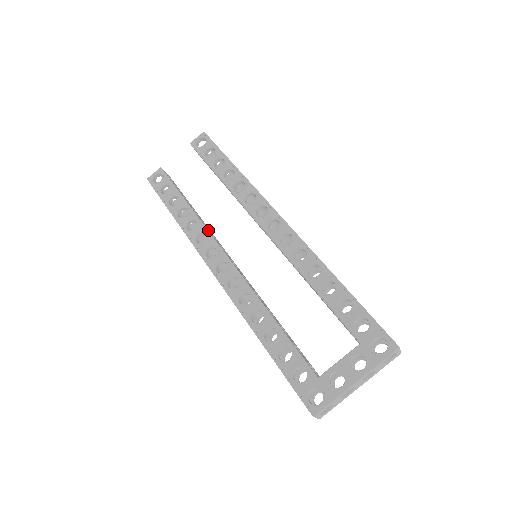
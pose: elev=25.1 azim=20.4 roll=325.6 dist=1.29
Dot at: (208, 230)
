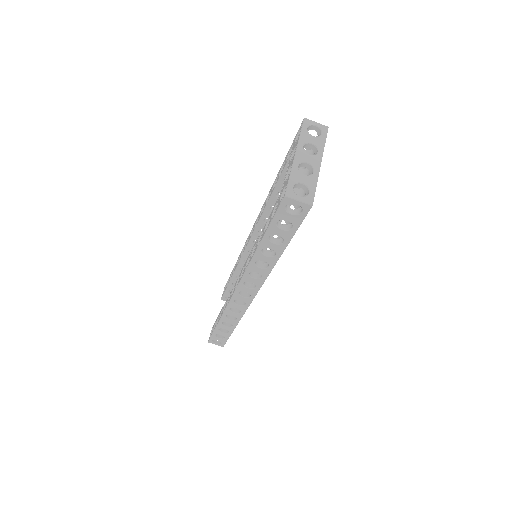
Dot at: occluded
